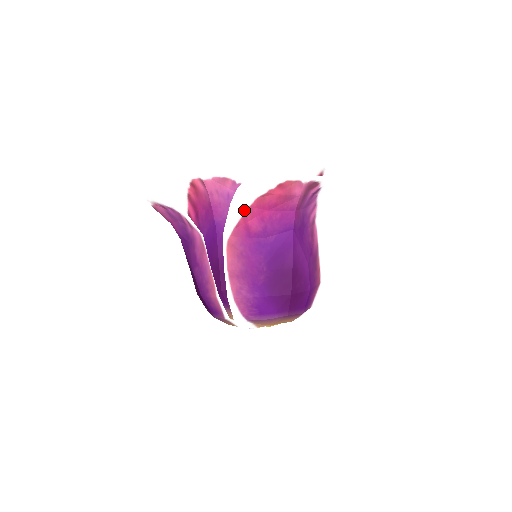
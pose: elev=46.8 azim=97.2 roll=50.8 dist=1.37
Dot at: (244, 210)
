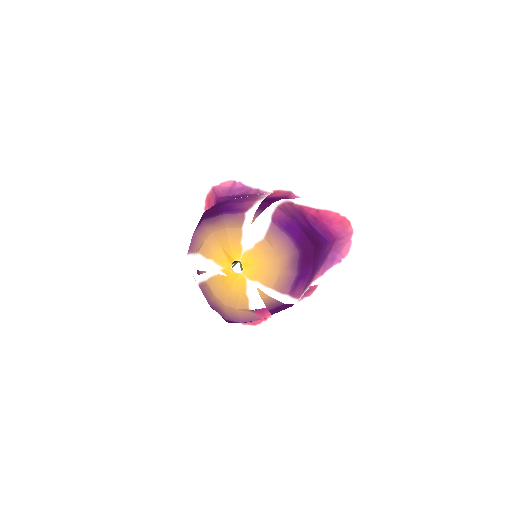
Dot at: (314, 207)
